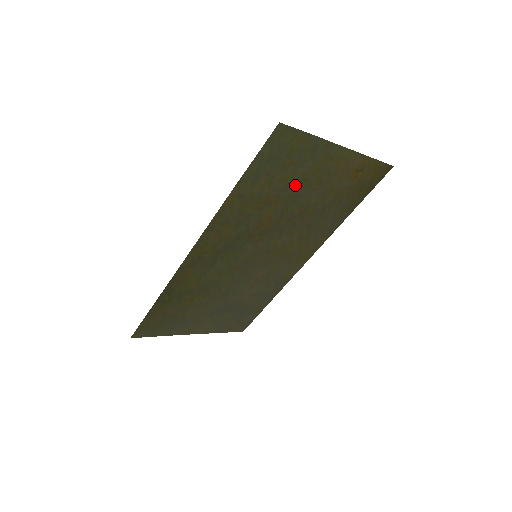
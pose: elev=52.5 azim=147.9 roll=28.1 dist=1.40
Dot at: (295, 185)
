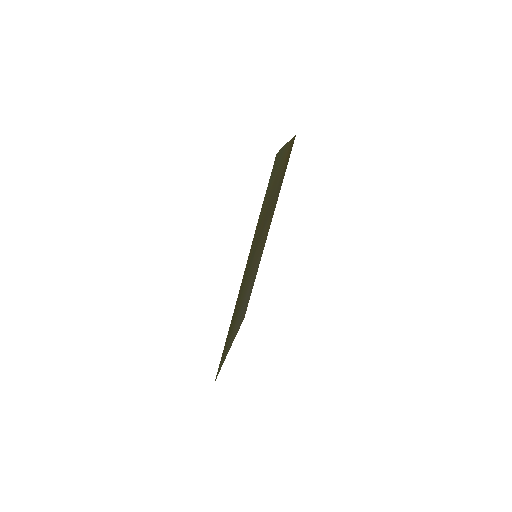
Dot at: (272, 189)
